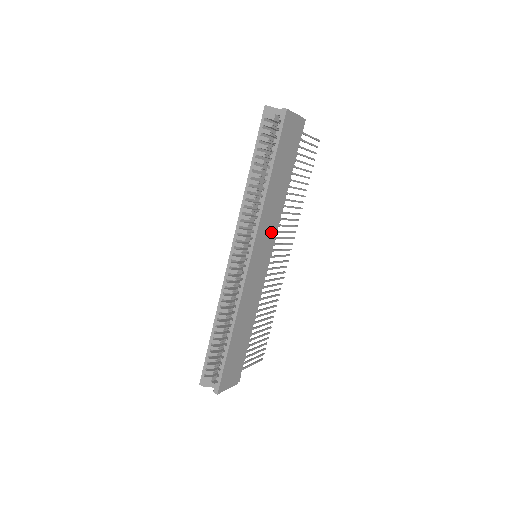
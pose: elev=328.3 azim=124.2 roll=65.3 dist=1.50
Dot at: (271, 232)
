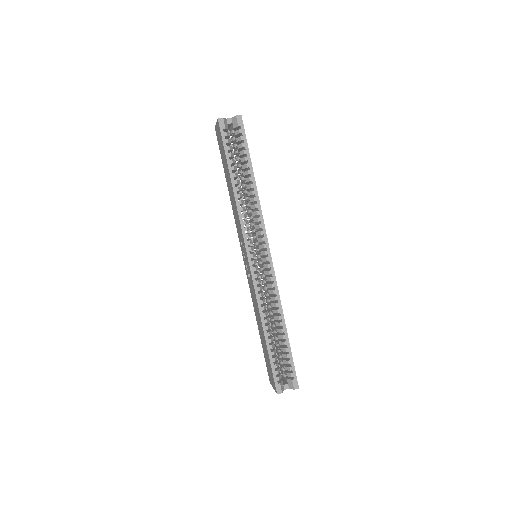
Dot at: occluded
